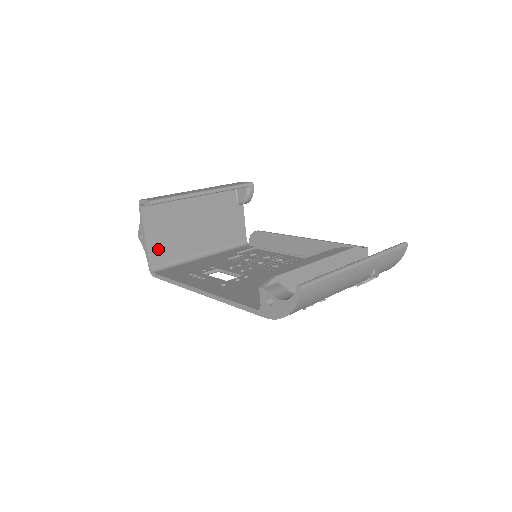
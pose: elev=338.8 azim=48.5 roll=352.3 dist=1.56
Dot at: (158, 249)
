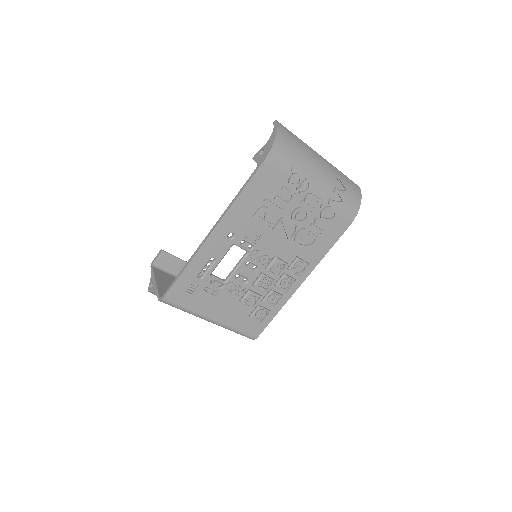
Dot at: occluded
